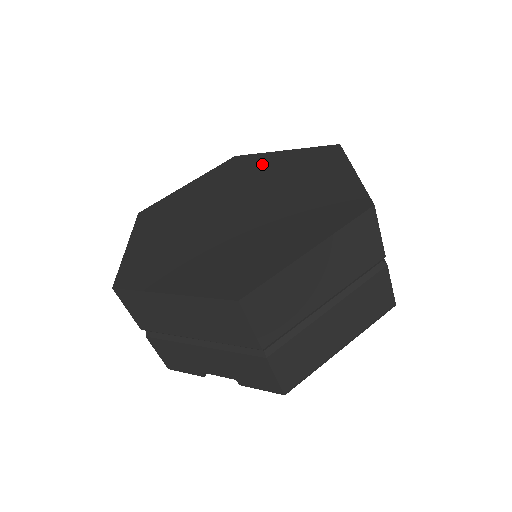
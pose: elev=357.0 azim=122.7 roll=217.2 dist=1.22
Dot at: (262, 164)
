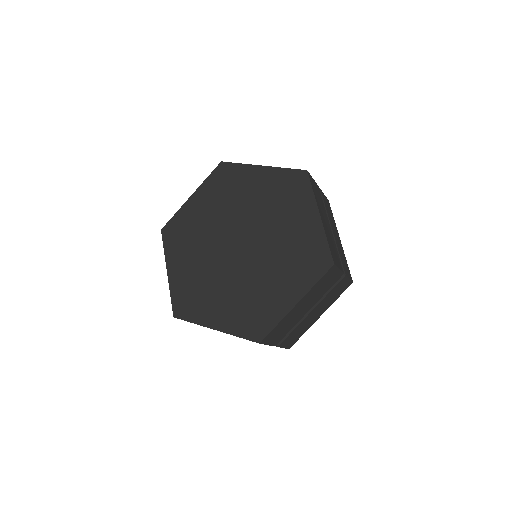
Dot at: (247, 184)
